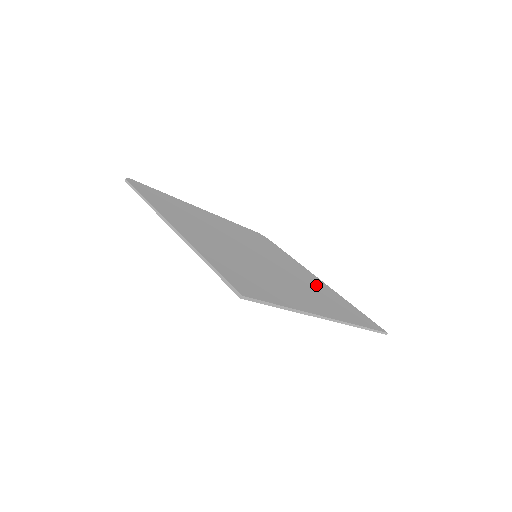
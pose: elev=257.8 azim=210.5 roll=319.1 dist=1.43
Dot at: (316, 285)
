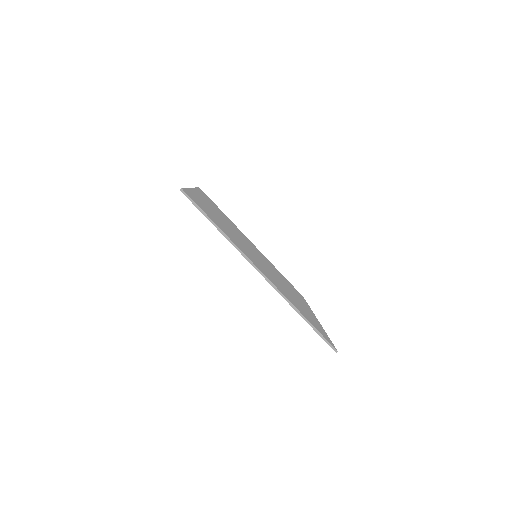
Dot at: (299, 303)
